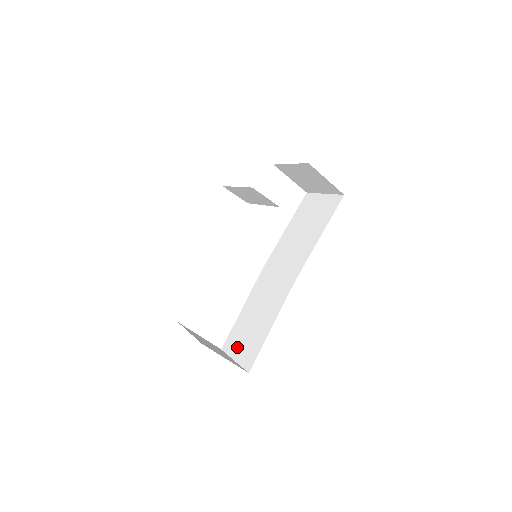
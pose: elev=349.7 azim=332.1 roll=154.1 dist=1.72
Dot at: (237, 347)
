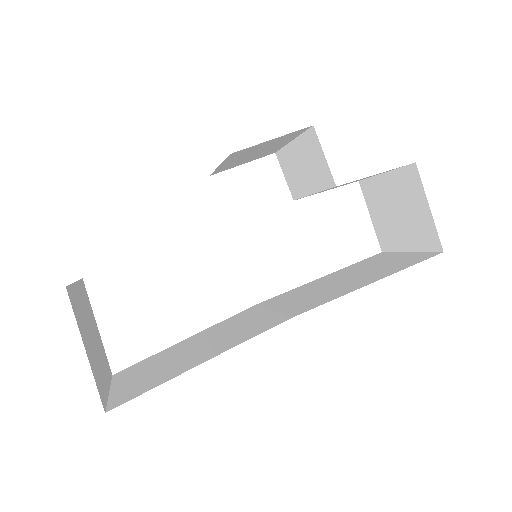
Dot at: (132, 376)
